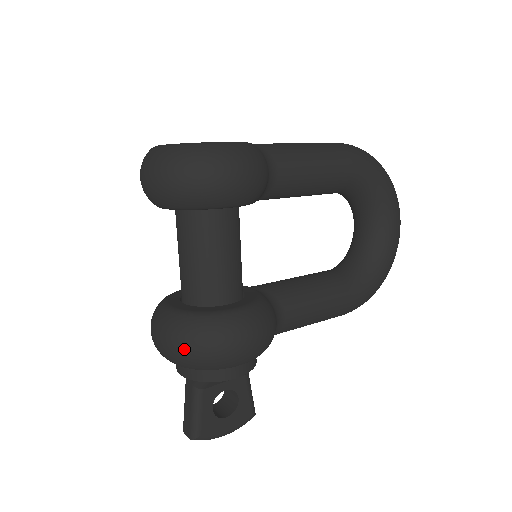
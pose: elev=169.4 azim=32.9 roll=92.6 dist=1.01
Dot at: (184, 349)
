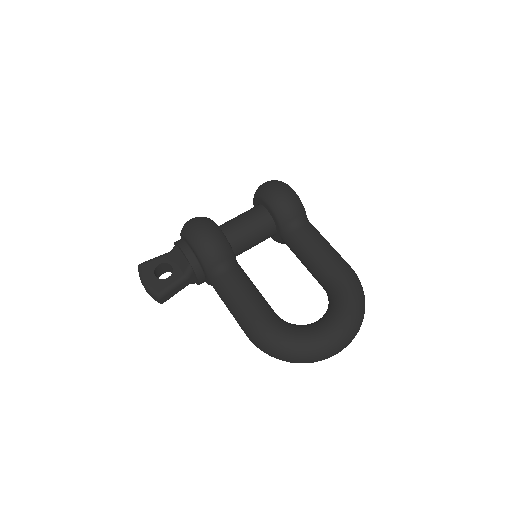
Dot at: occluded
